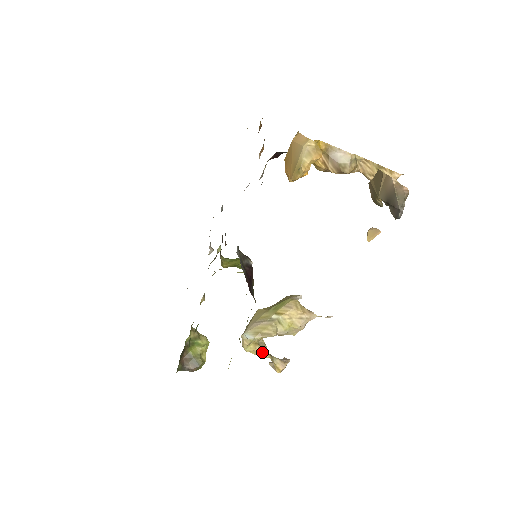
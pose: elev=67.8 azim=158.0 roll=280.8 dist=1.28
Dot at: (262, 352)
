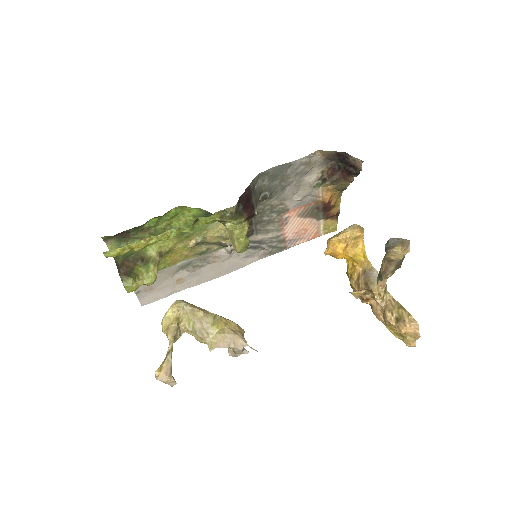
Dot at: (172, 330)
